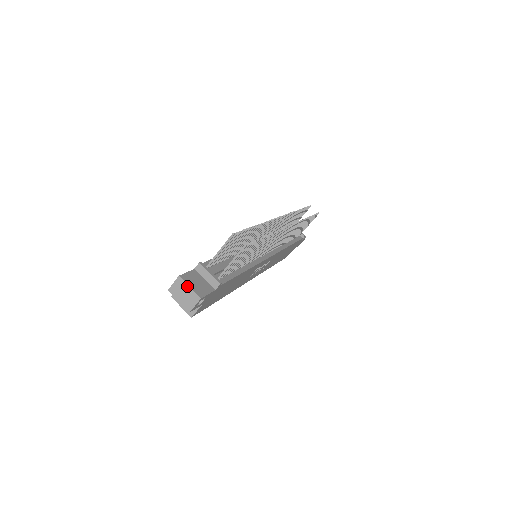
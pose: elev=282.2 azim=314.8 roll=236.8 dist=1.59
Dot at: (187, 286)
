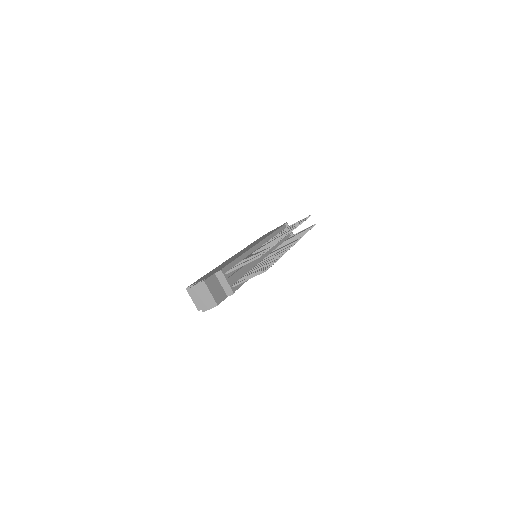
Dot at: (208, 291)
